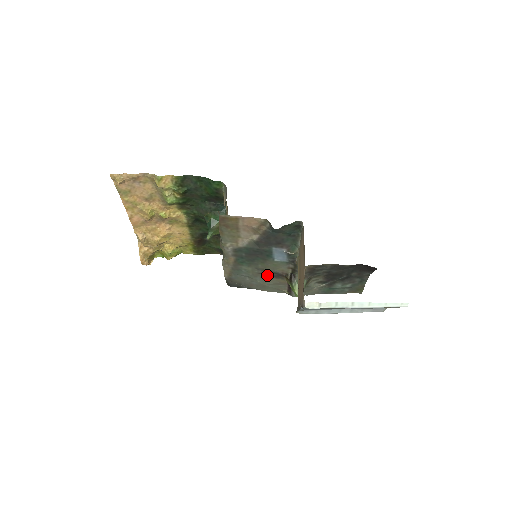
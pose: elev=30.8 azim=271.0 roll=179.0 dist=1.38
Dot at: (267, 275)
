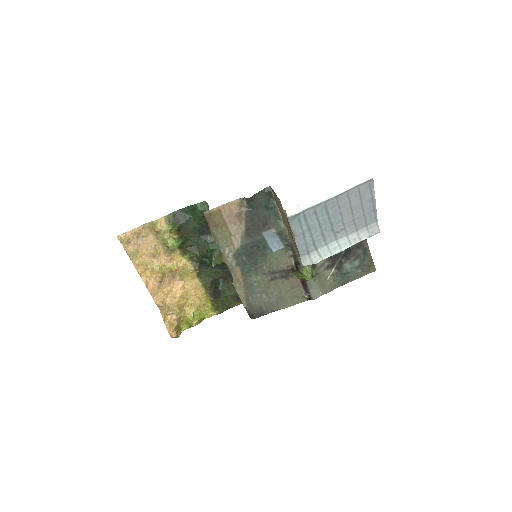
Dot at: (277, 280)
